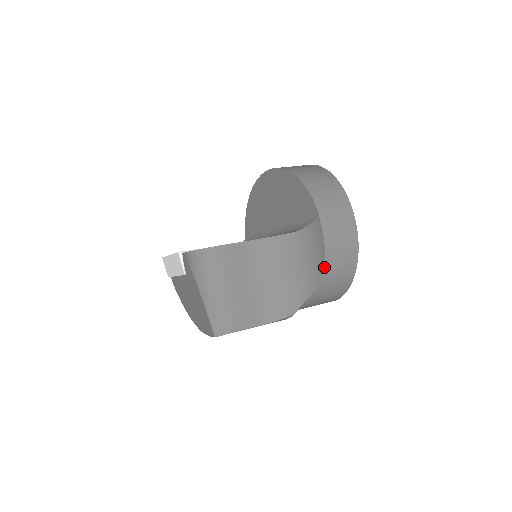
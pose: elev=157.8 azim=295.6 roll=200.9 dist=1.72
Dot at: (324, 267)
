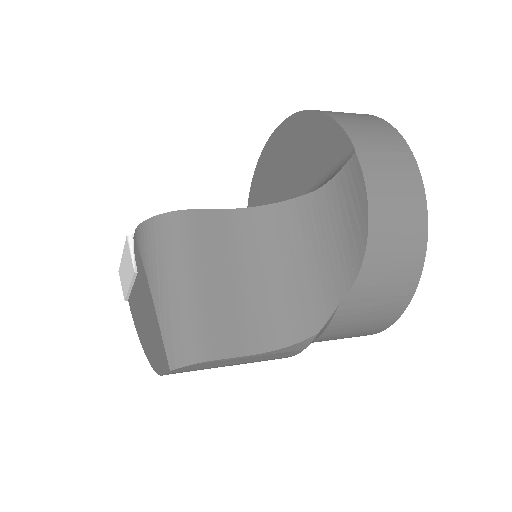
Dot at: (368, 237)
